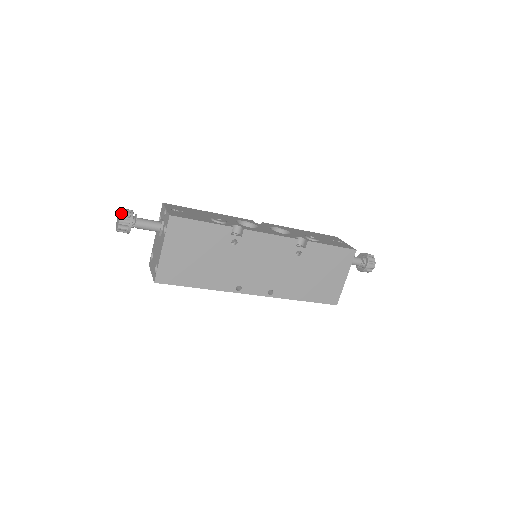
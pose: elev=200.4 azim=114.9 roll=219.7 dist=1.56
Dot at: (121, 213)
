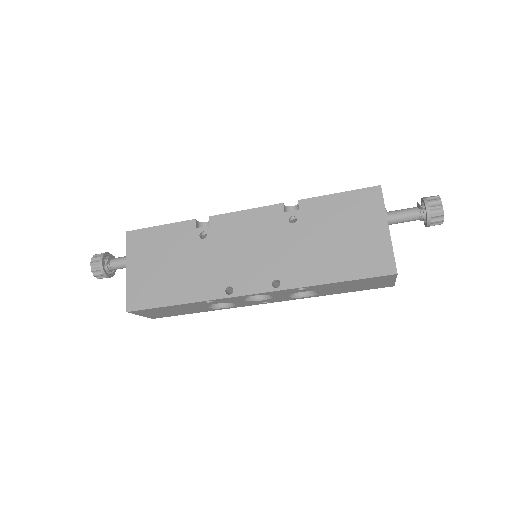
Dot at: (94, 256)
